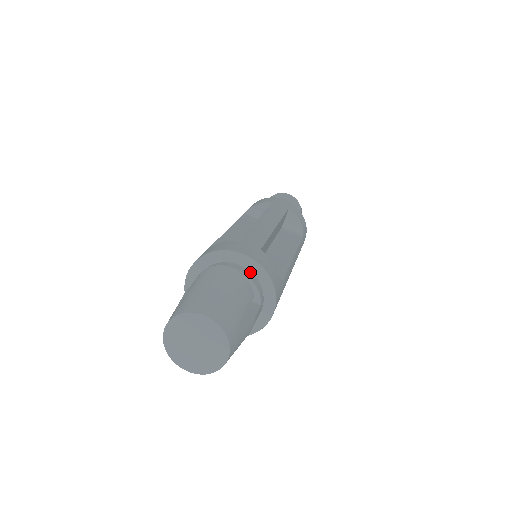
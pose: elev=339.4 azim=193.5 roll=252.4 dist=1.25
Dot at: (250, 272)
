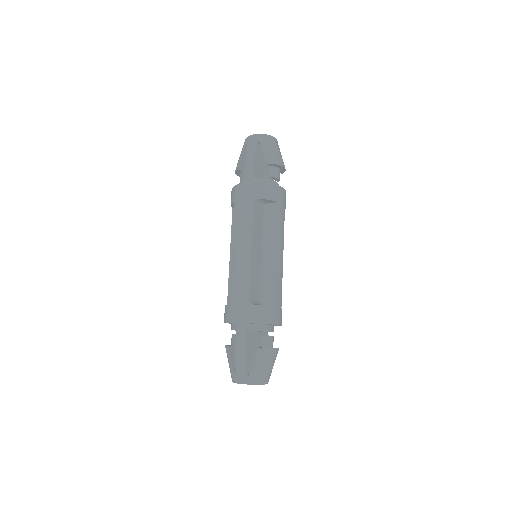
Dot at: occluded
